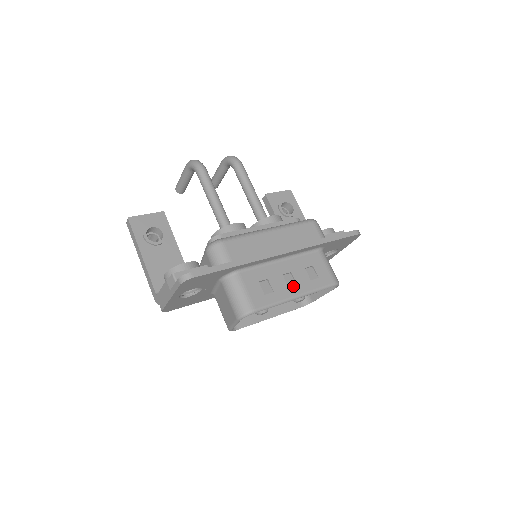
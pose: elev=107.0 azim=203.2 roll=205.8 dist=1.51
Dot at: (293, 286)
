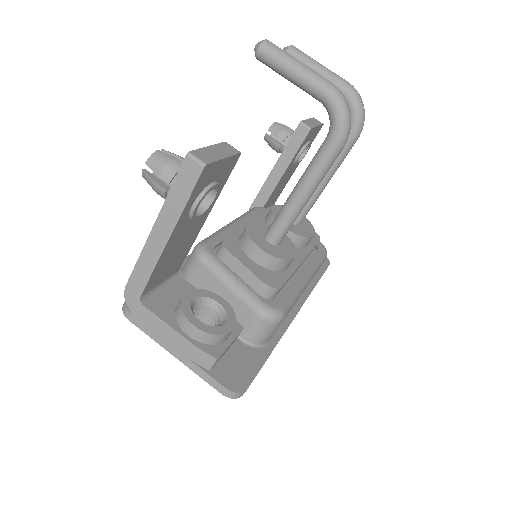
Dot at: occluded
